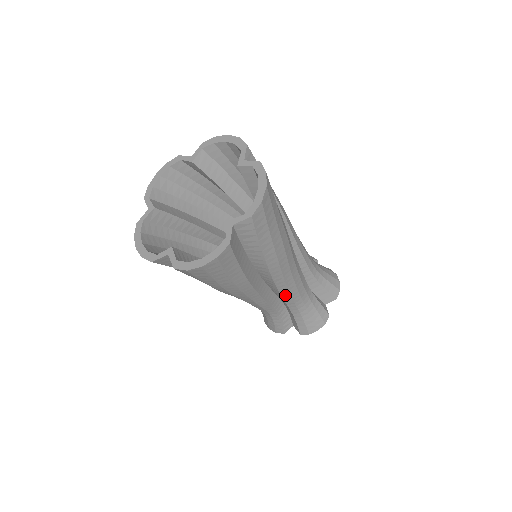
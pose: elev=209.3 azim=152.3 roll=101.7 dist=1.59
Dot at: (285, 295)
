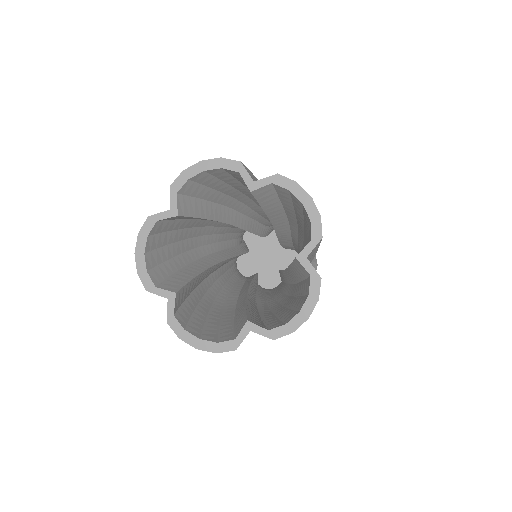
Dot at: occluded
